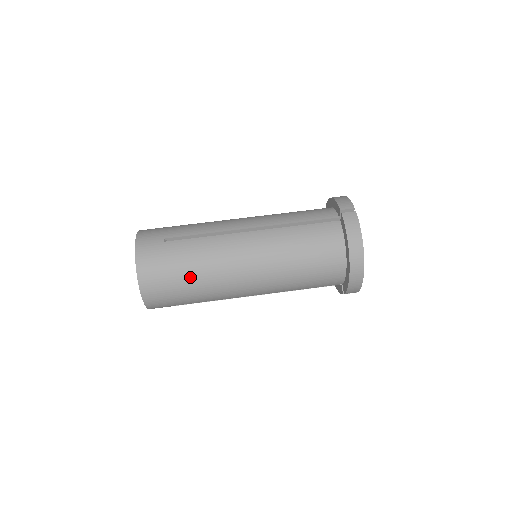
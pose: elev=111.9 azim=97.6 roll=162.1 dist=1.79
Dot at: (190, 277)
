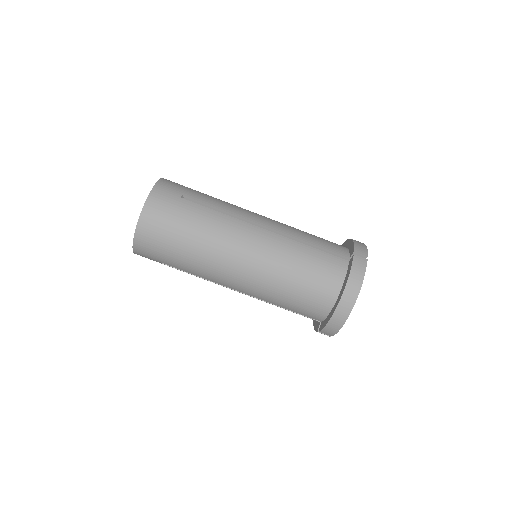
Dot at: (187, 240)
